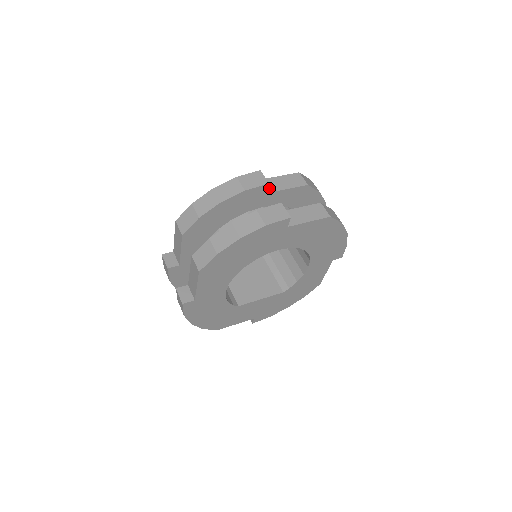
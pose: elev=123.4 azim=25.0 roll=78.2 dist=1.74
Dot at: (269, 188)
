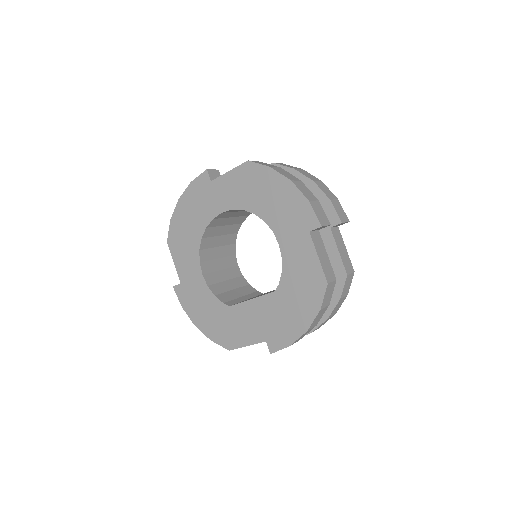
Dot at: occluded
